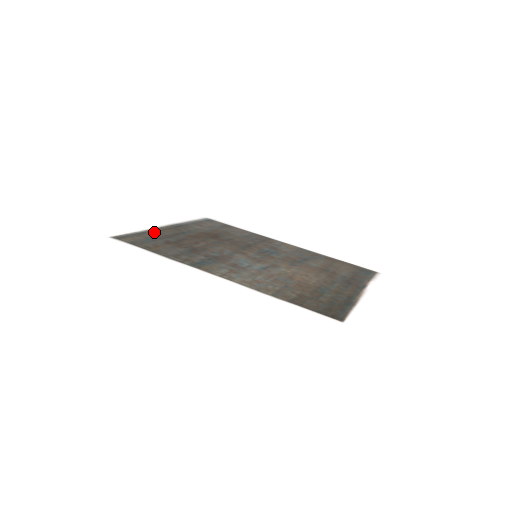
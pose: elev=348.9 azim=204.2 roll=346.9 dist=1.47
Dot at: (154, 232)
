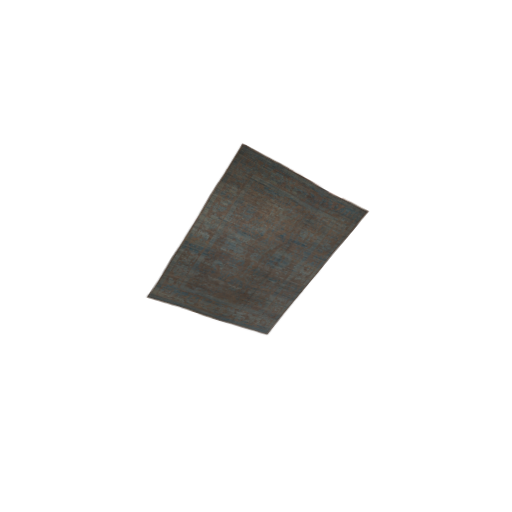
Dot at: (190, 305)
